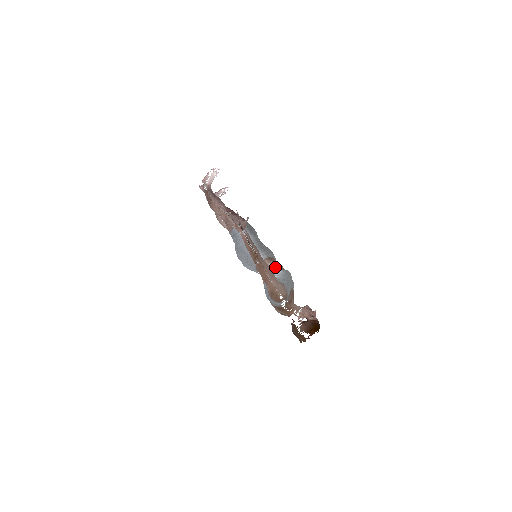
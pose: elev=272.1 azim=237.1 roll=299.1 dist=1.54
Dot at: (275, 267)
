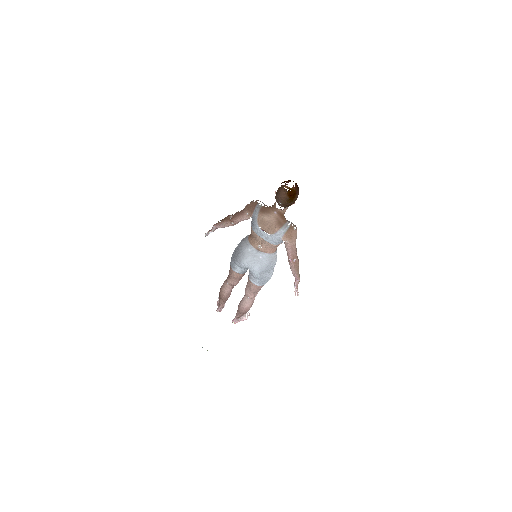
Dot at: occluded
